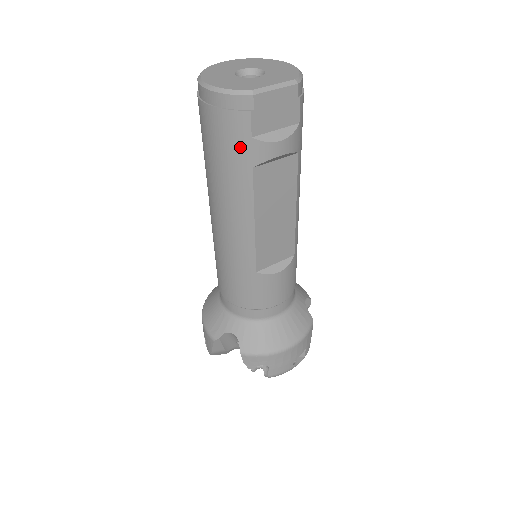
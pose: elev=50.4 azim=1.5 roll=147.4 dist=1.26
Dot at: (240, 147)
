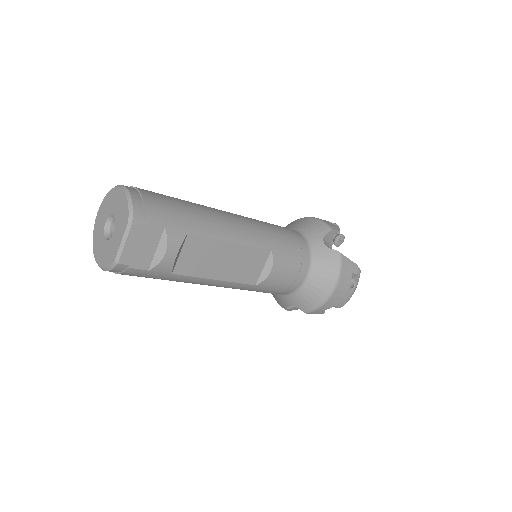
Dot at: (151, 275)
